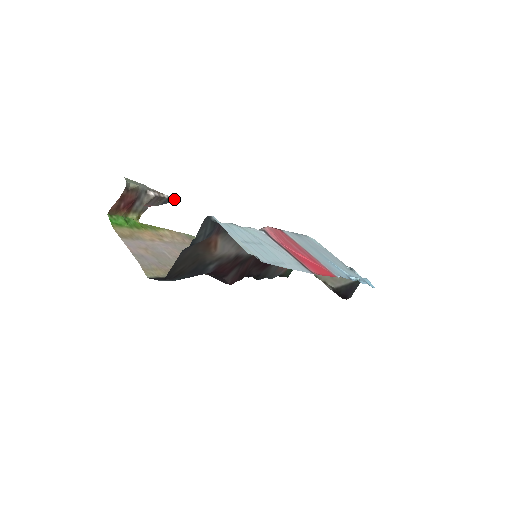
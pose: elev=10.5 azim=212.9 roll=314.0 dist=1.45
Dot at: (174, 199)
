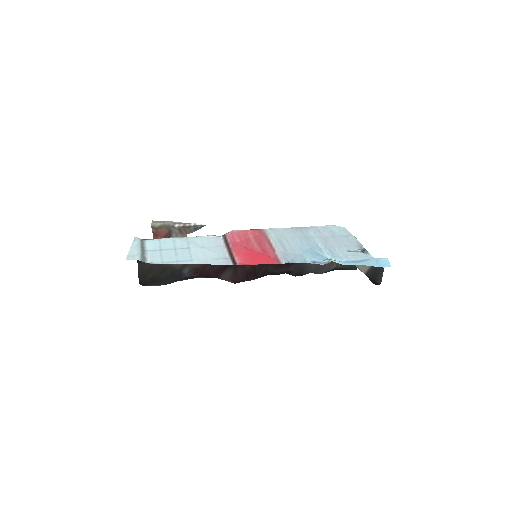
Dot at: occluded
